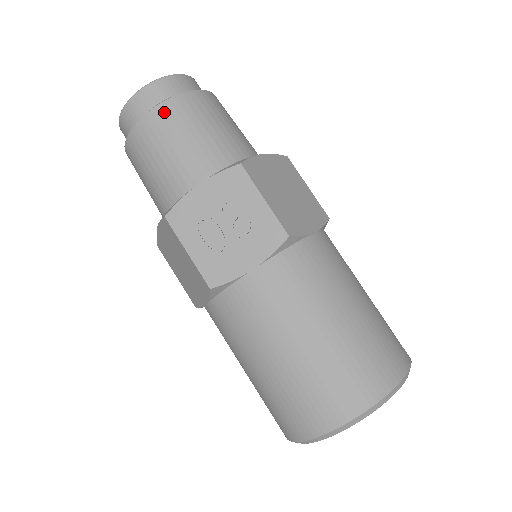
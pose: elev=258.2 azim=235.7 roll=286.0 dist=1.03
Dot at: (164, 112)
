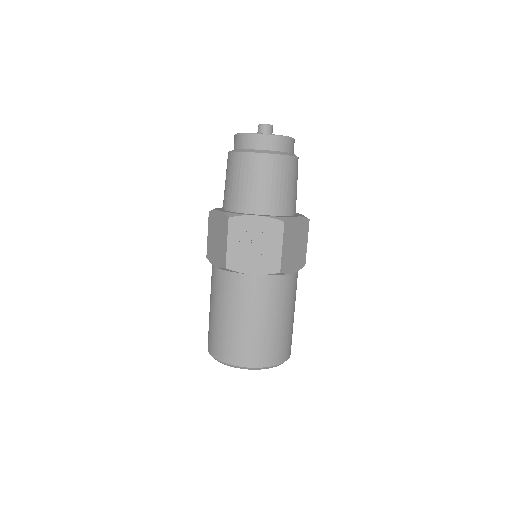
Dot at: (267, 160)
